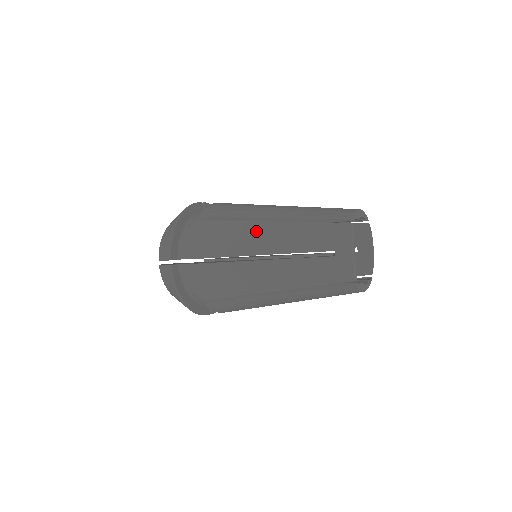
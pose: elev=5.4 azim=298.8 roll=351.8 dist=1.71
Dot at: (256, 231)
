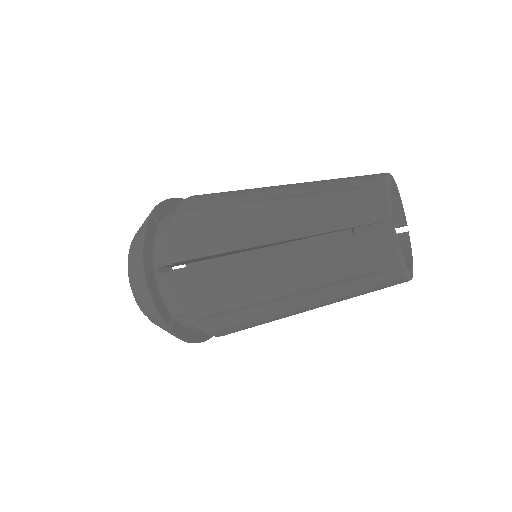
Dot at: (262, 270)
